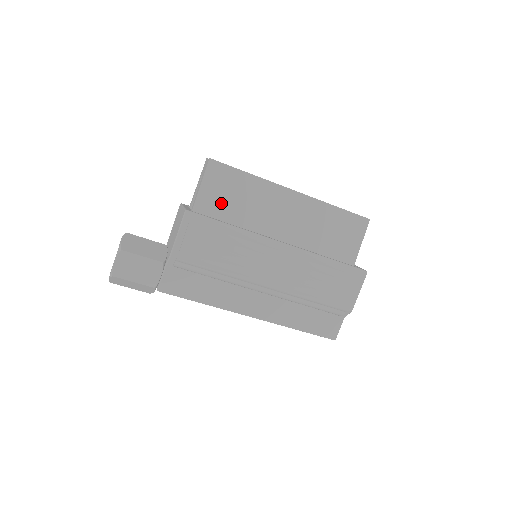
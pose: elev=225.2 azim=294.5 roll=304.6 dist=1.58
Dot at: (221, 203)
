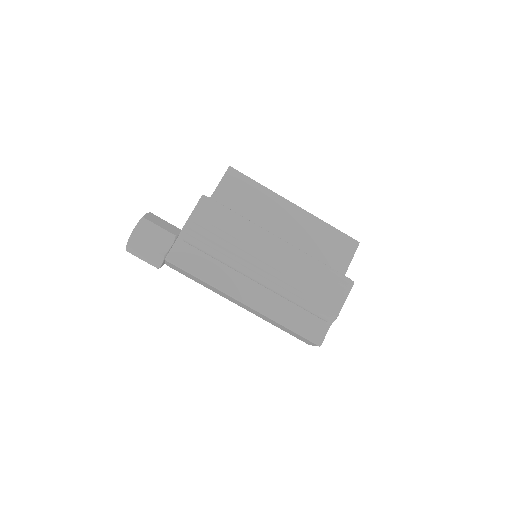
Dot at: (233, 201)
